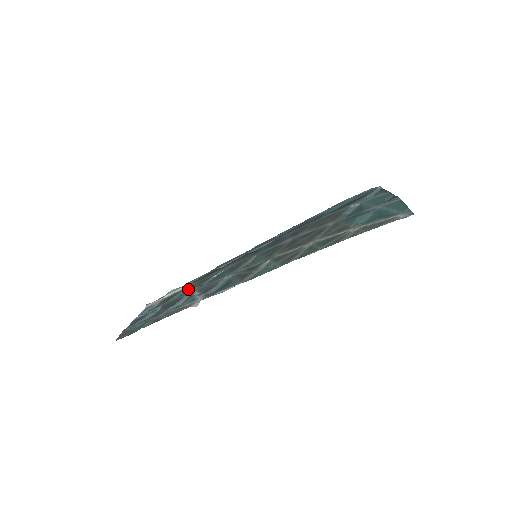
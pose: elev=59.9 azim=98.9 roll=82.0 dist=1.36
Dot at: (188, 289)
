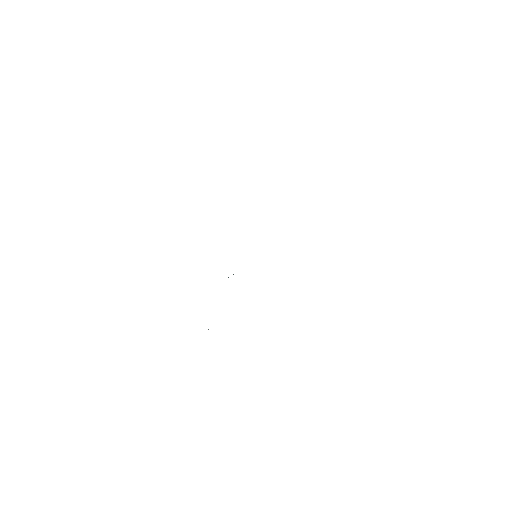
Dot at: occluded
